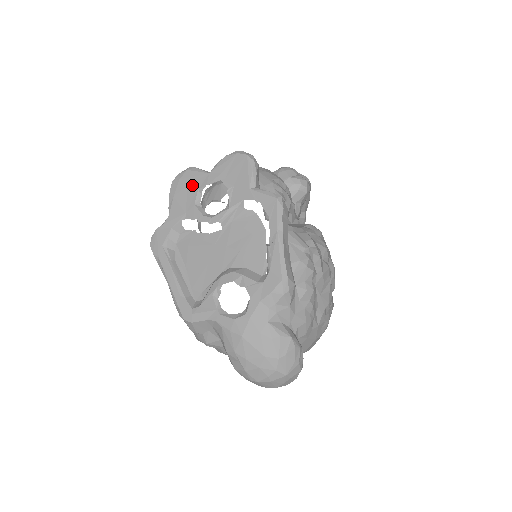
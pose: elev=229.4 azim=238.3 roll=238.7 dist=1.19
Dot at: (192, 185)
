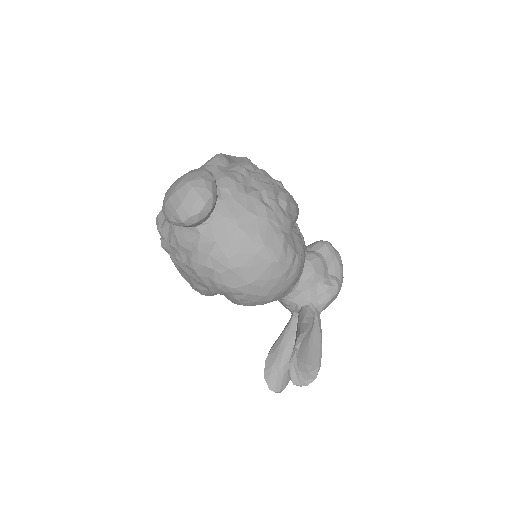
Dot at: occluded
